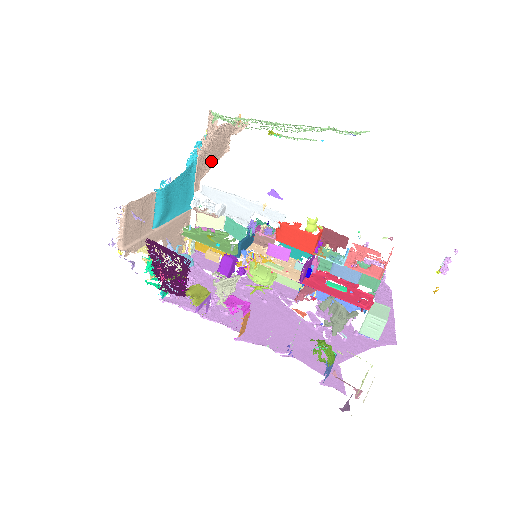
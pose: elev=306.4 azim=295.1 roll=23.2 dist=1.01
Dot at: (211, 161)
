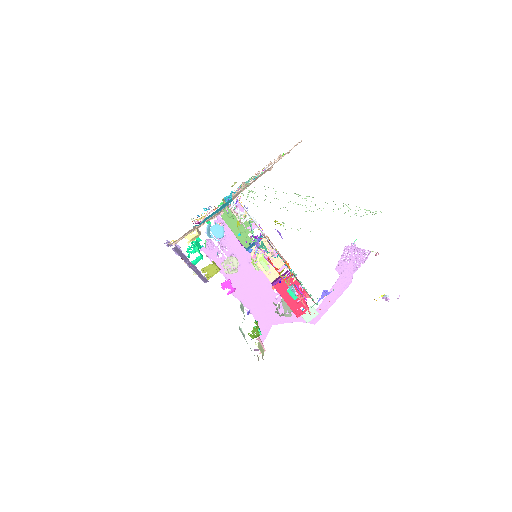
Dot at: (250, 184)
